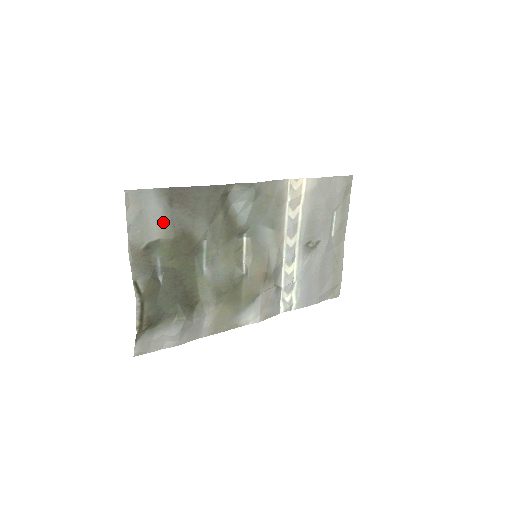
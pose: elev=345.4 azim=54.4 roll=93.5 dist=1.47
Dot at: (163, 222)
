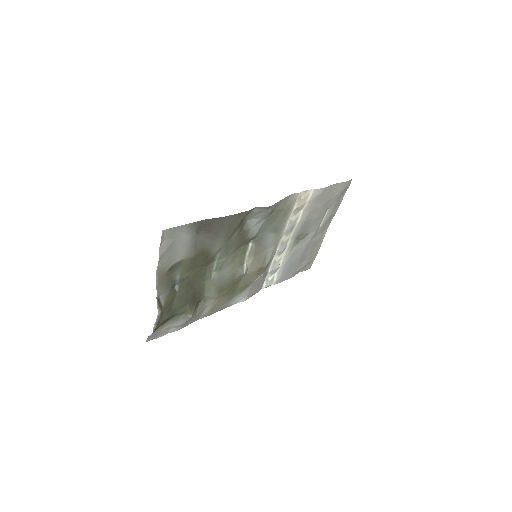
Dot at: (188, 246)
